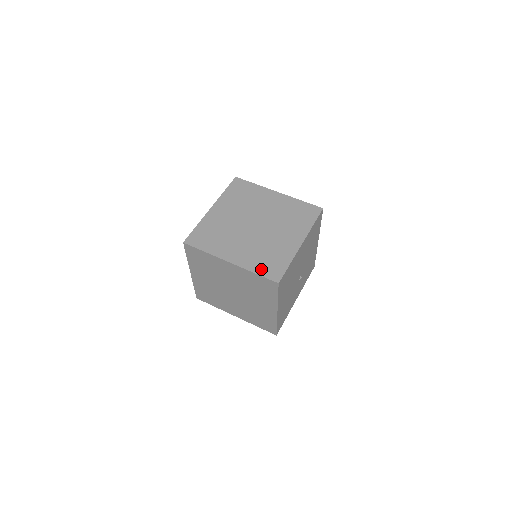
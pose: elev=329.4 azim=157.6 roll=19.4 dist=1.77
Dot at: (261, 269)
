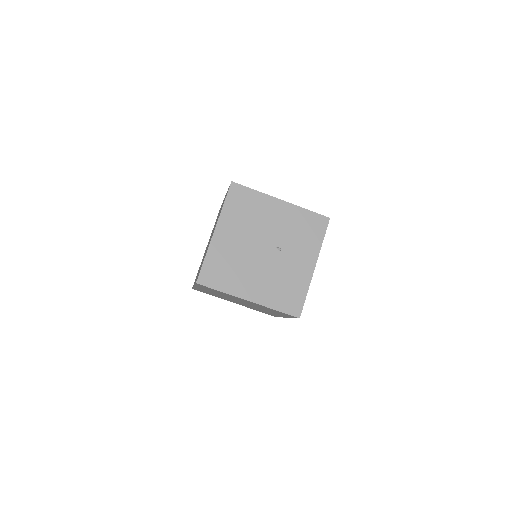
Dot at: occluded
